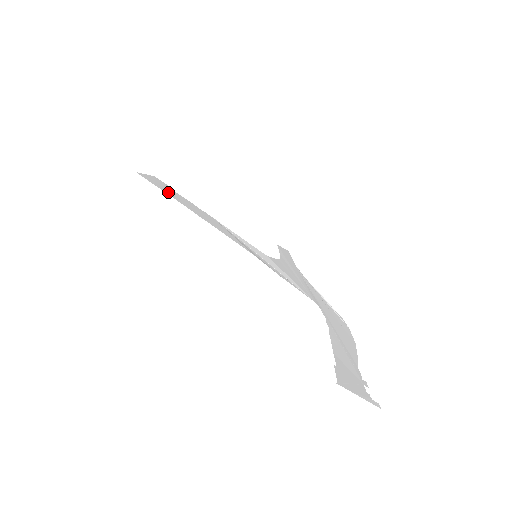
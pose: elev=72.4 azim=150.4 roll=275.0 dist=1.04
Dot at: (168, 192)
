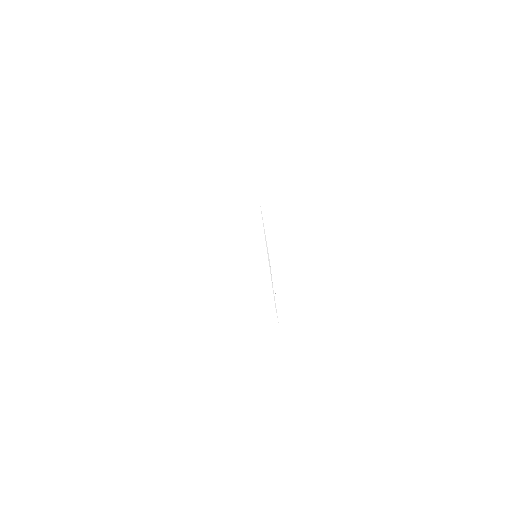
Dot at: occluded
